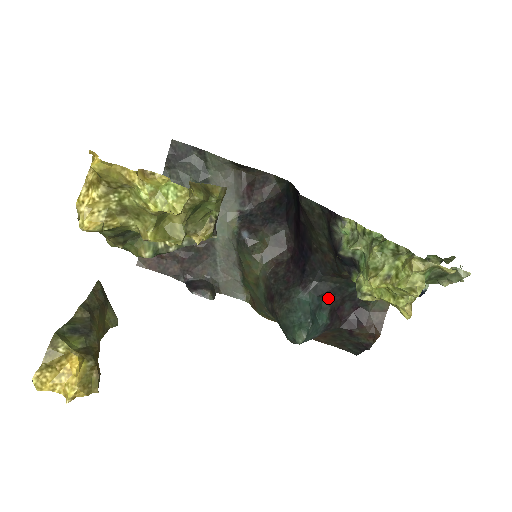
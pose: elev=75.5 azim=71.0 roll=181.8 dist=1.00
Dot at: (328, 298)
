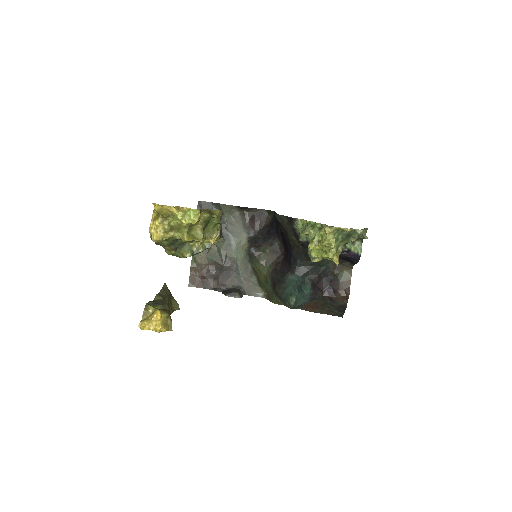
Dot at: (309, 277)
